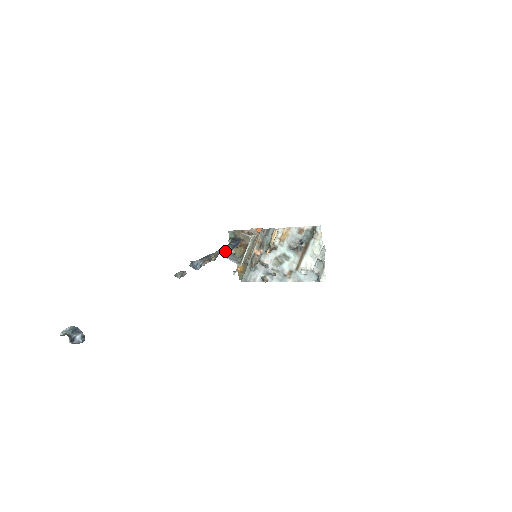
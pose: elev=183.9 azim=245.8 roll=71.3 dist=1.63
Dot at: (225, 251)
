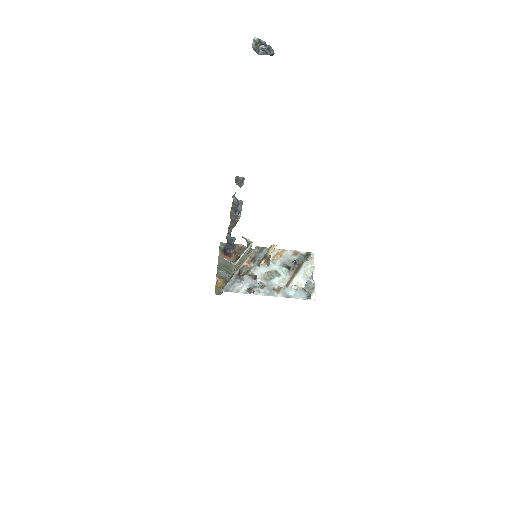
Dot at: (231, 237)
